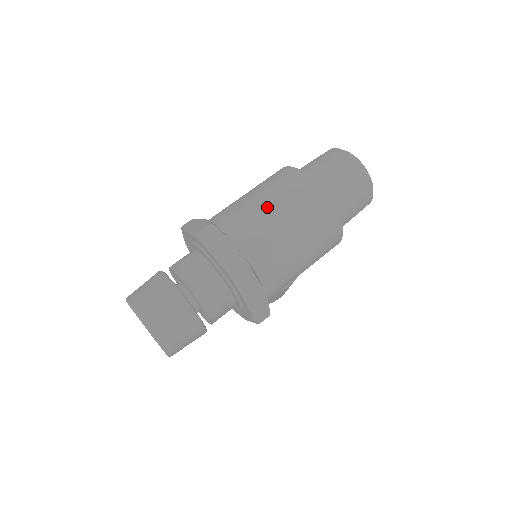
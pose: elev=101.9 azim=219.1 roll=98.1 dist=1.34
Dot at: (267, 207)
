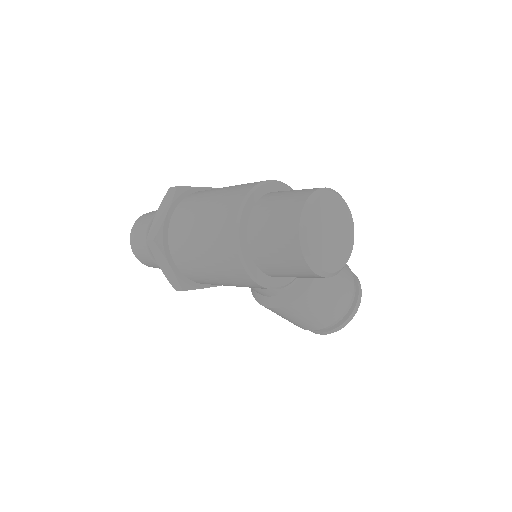
Dot at: (208, 199)
